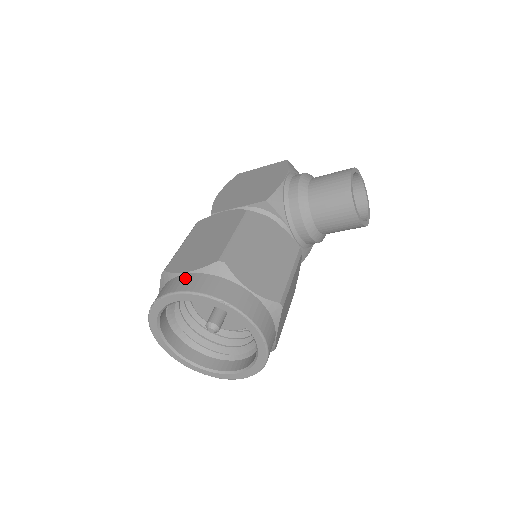
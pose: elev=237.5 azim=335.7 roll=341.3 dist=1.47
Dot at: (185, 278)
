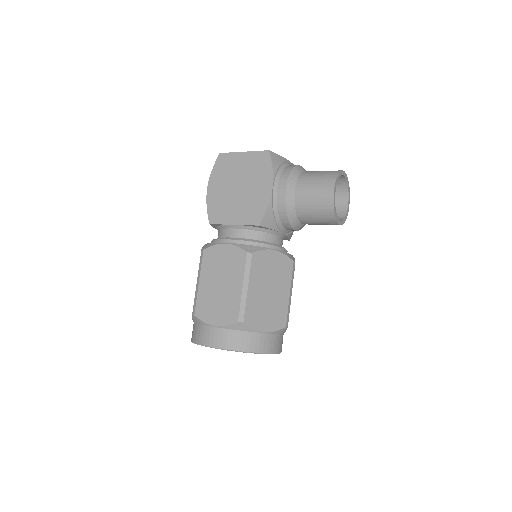
Dot at: (216, 333)
